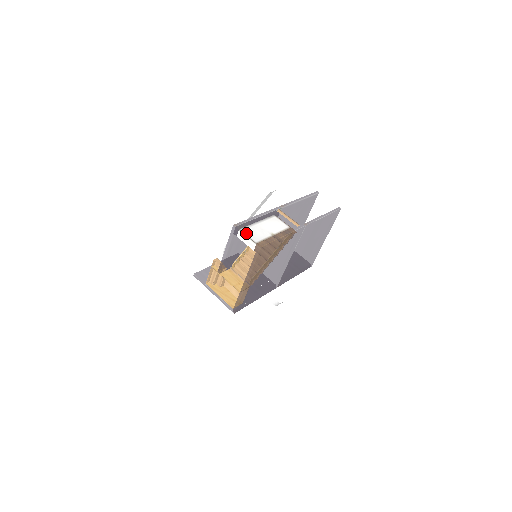
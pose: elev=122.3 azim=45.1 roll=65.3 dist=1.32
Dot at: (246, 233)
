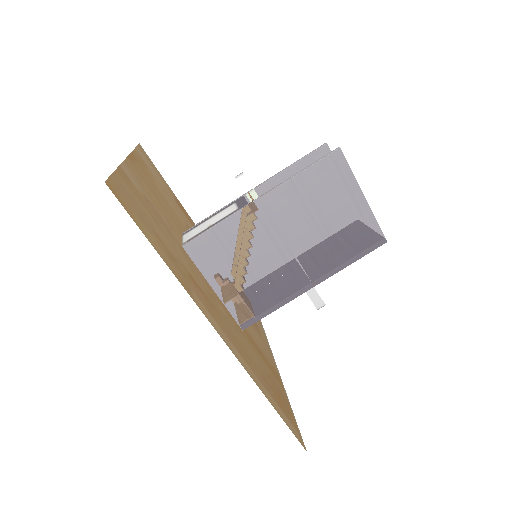
Dot at: (184, 237)
